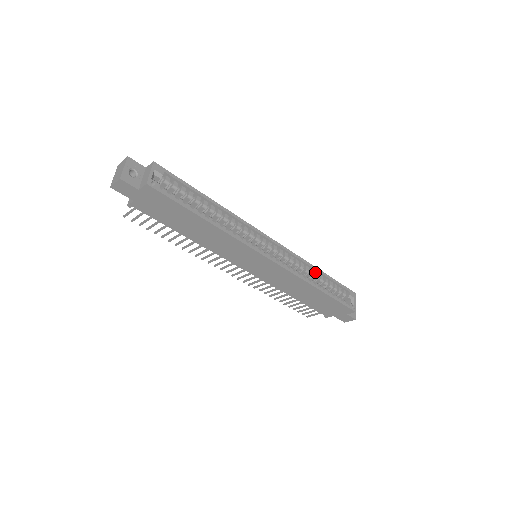
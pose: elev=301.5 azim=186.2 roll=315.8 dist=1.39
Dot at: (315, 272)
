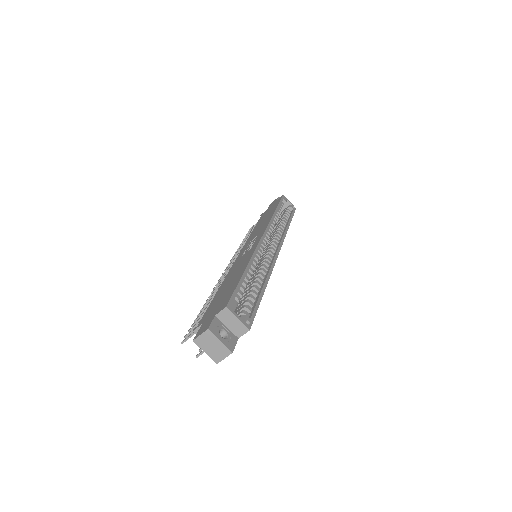
Dot at: occluded
